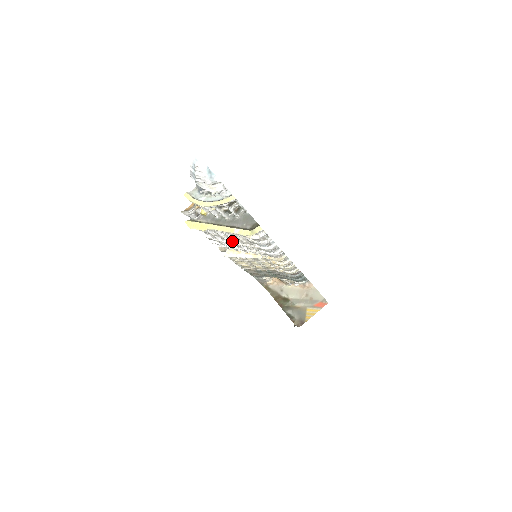
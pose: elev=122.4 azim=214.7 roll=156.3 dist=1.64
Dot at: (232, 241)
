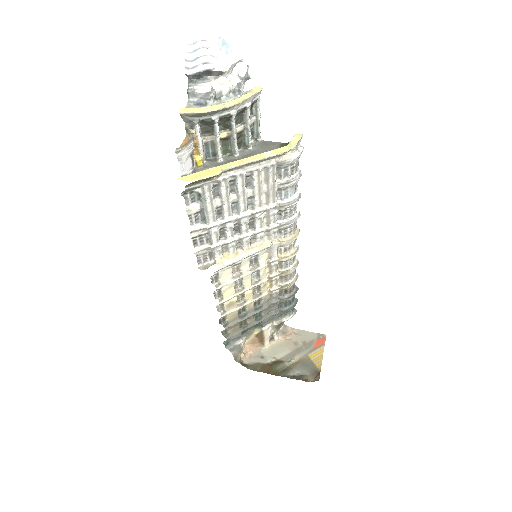
Dot at: (242, 209)
